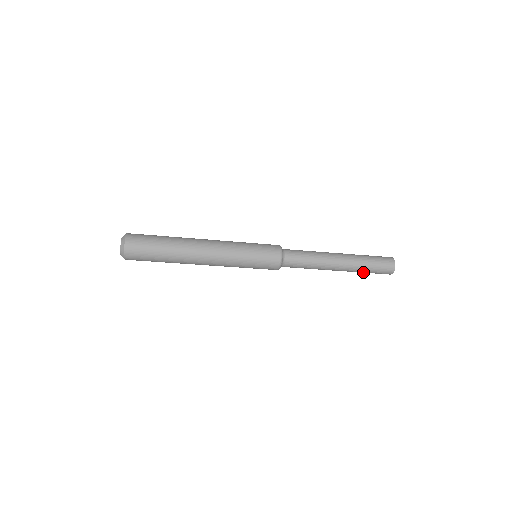
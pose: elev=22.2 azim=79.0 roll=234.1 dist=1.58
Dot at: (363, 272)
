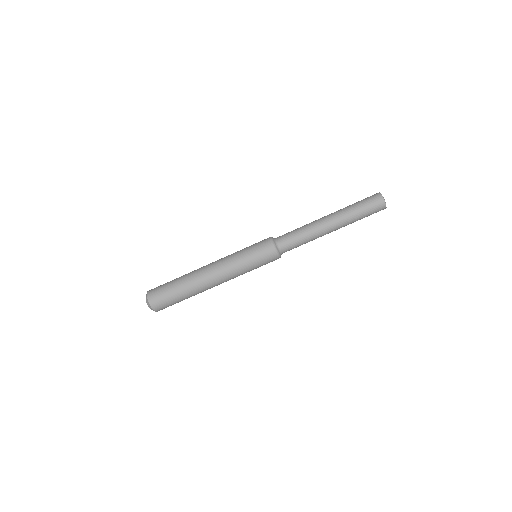
Dot at: (353, 208)
